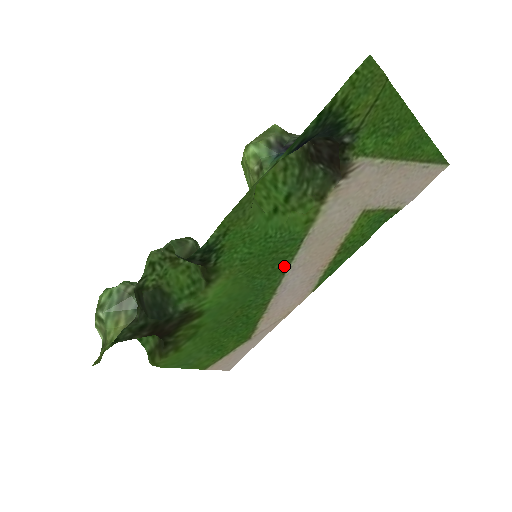
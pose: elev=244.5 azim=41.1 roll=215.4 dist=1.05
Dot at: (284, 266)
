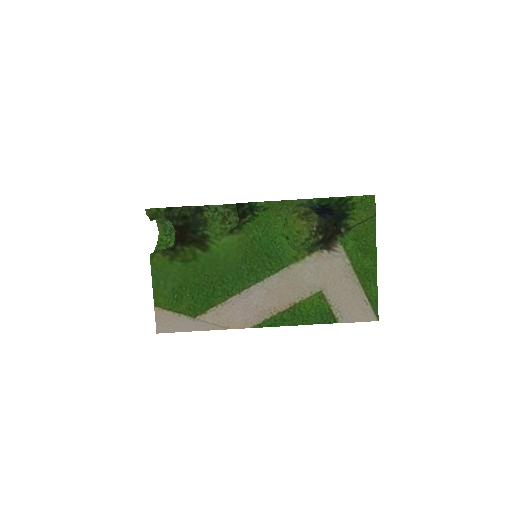
Dot at: (262, 275)
